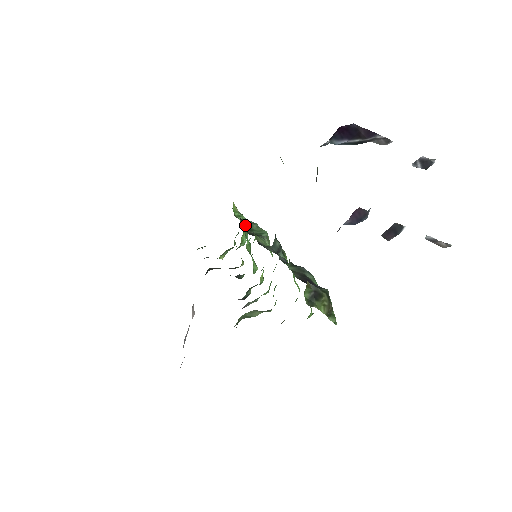
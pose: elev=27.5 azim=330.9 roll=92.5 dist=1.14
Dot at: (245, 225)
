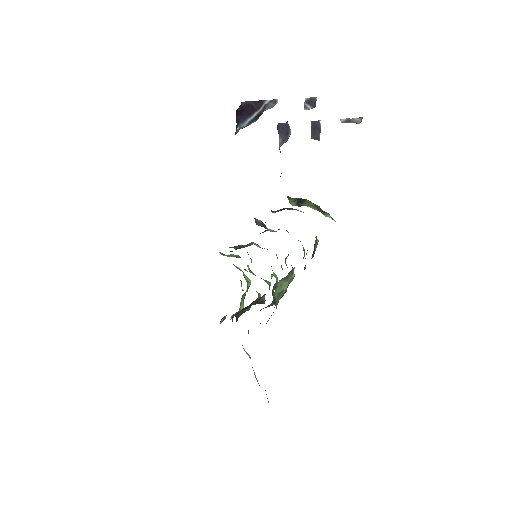
Dot at: (234, 248)
